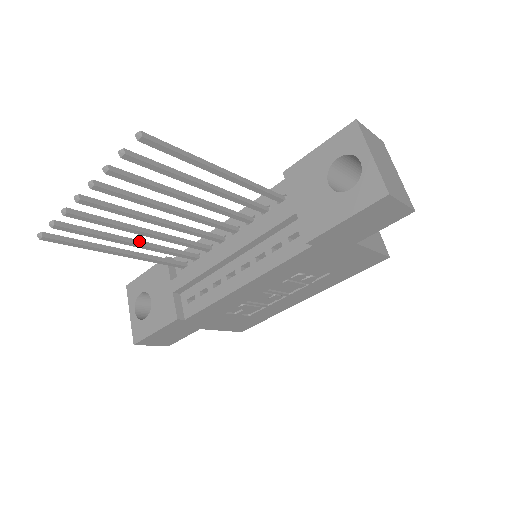
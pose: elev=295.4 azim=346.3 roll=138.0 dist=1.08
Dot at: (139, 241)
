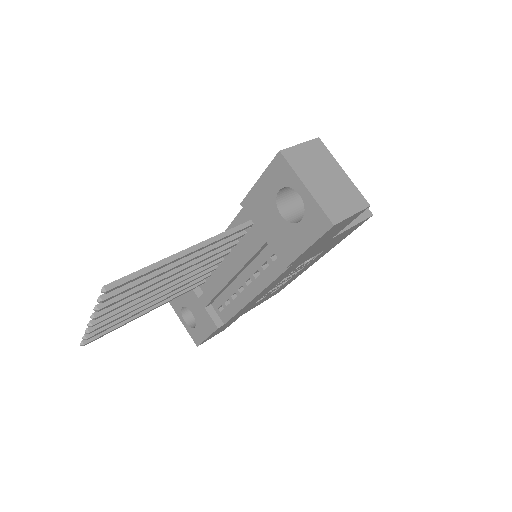
Dot at: occluded
